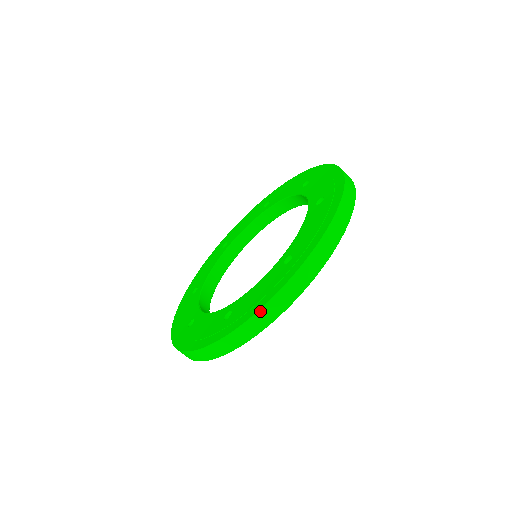
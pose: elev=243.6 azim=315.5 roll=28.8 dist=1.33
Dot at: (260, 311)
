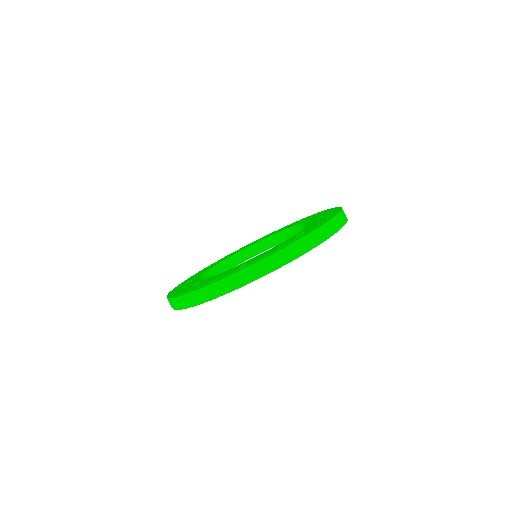
Dot at: (280, 251)
